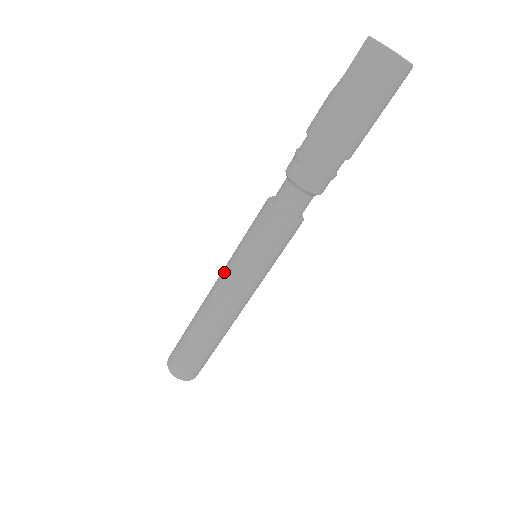
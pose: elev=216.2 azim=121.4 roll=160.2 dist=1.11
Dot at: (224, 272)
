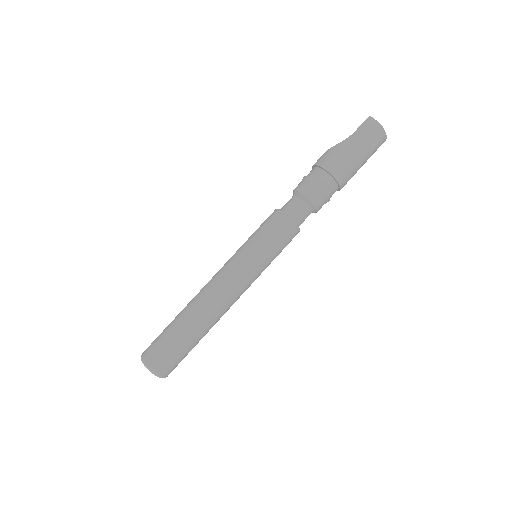
Dot at: (232, 268)
